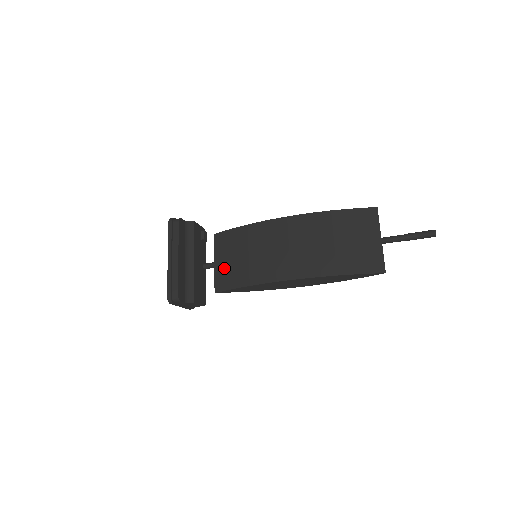
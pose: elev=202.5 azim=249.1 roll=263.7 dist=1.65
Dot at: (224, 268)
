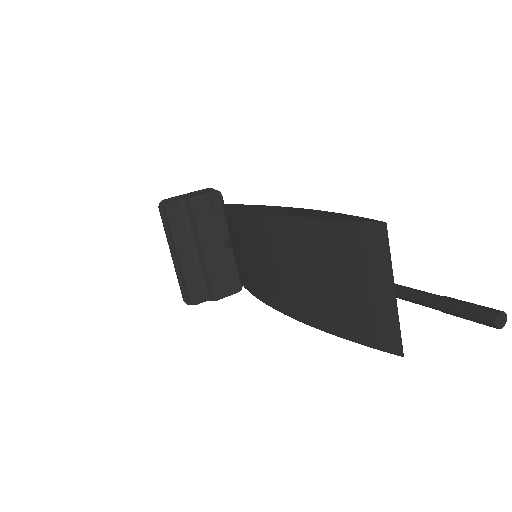
Dot at: (237, 258)
